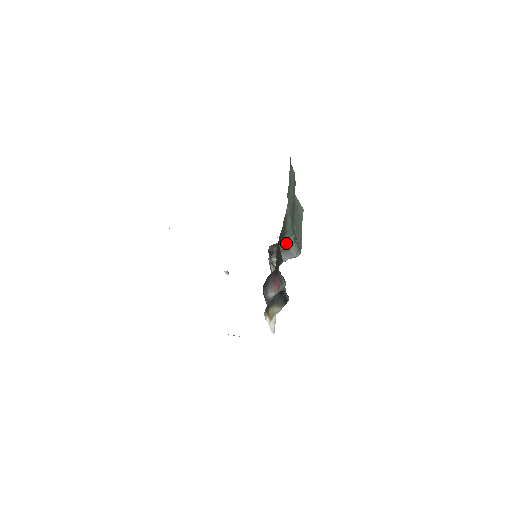
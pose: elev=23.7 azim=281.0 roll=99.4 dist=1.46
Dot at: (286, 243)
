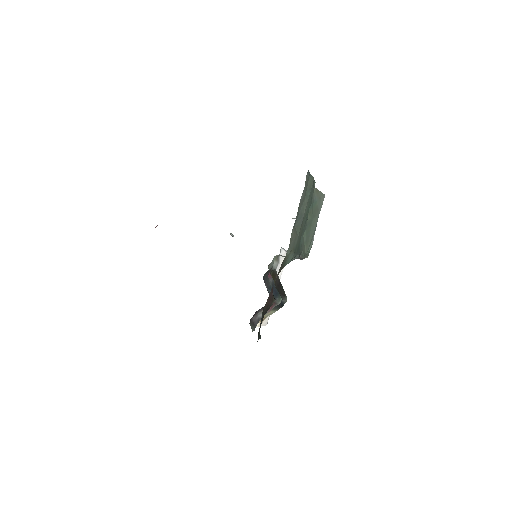
Dot at: occluded
